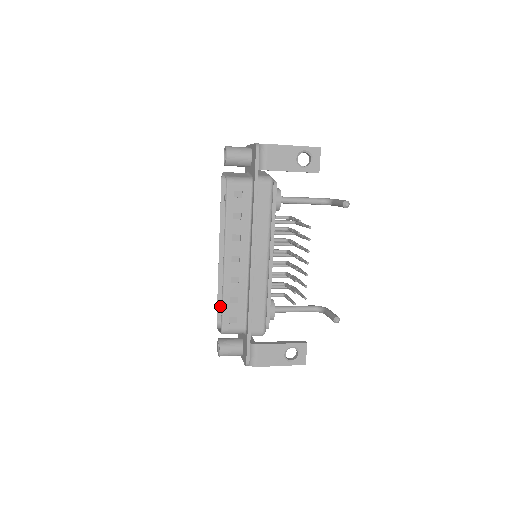
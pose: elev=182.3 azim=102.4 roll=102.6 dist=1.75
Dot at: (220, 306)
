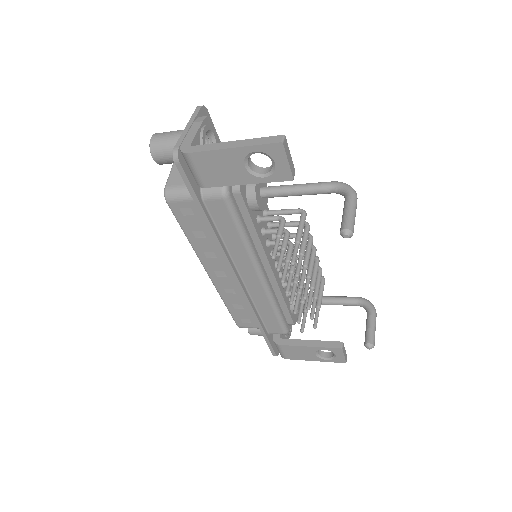
Dot at: occluded
